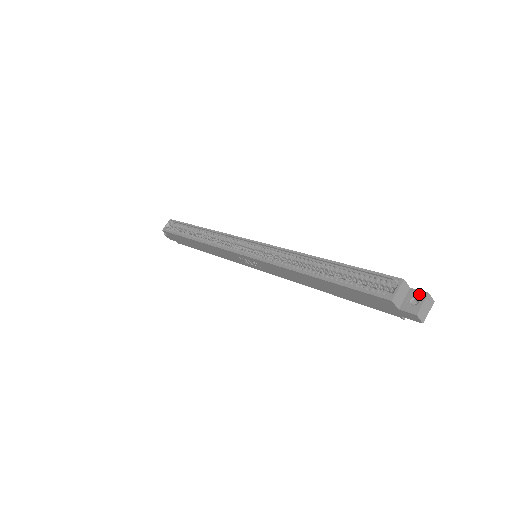
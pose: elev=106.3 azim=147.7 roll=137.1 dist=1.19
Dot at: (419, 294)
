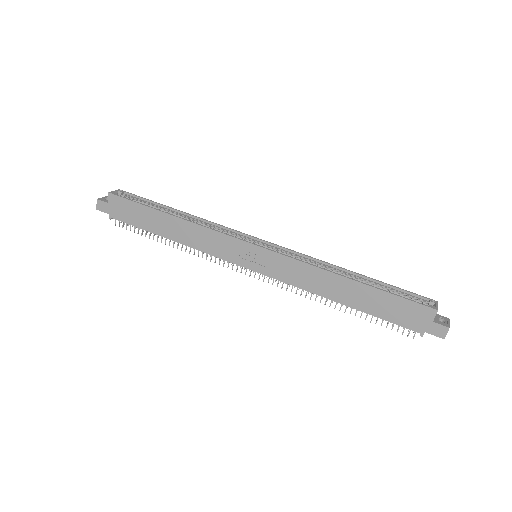
Dot at: (443, 317)
